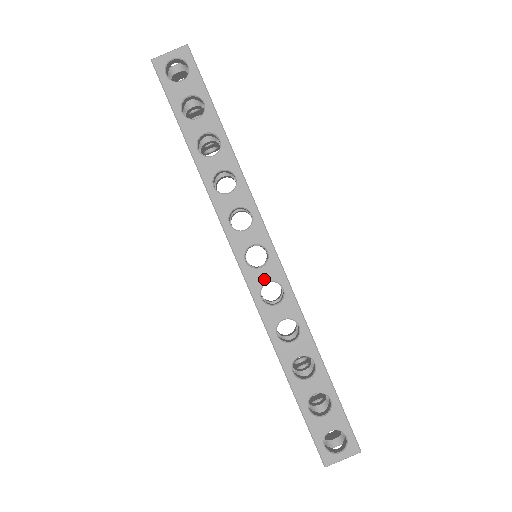
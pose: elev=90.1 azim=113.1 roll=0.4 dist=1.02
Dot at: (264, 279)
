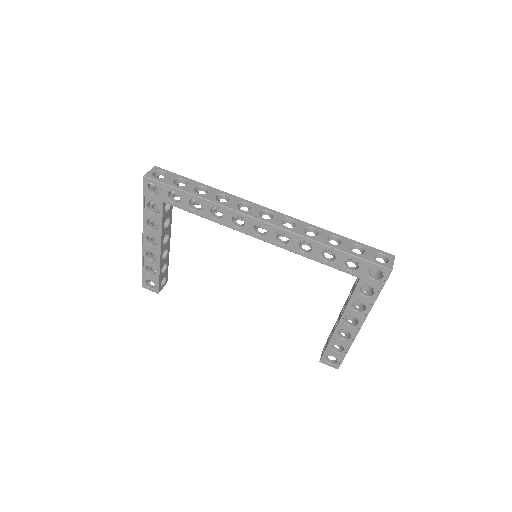
Dot at: (279, 220)
